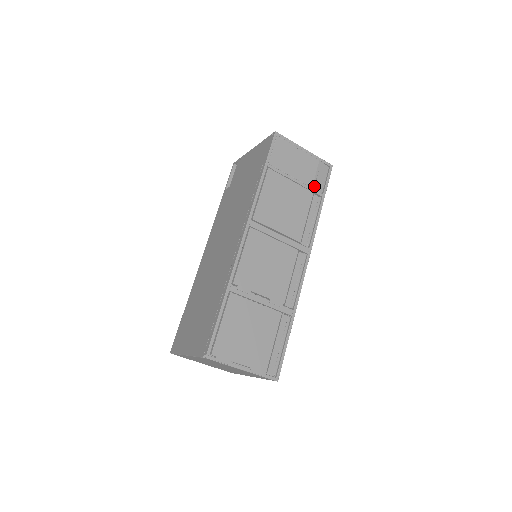
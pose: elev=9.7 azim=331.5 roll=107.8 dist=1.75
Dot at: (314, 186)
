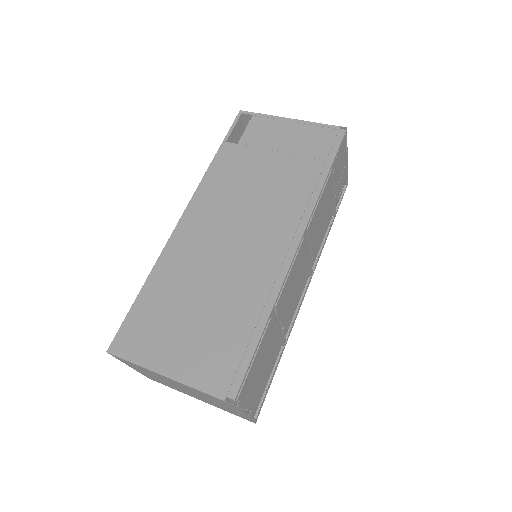
Dot at: (336, 203)
